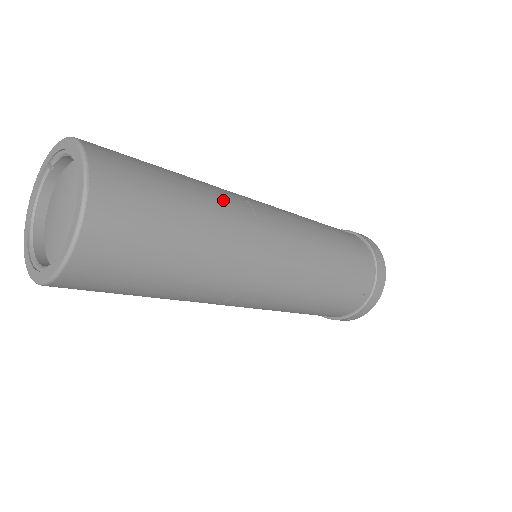
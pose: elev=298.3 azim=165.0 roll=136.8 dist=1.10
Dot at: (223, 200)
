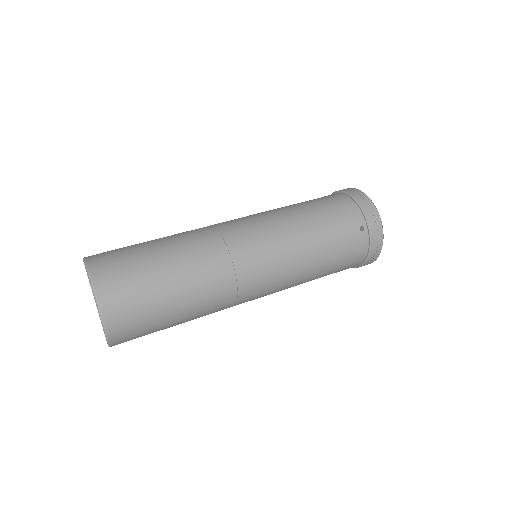
Dot at: (187, 234)
